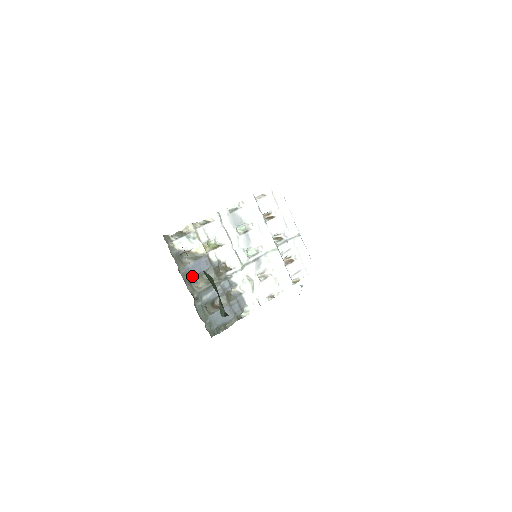
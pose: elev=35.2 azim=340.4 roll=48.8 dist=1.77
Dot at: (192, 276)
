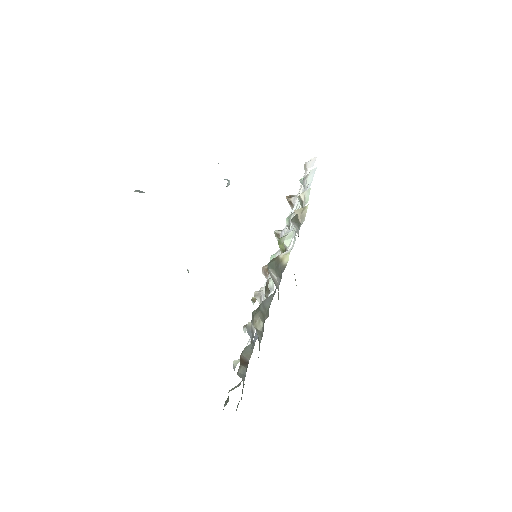
Dot at: occluded
